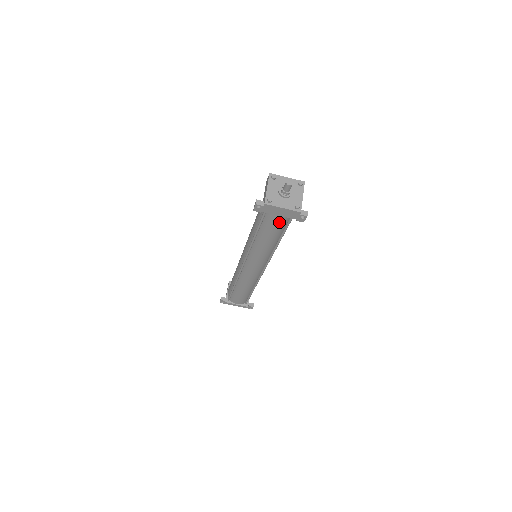
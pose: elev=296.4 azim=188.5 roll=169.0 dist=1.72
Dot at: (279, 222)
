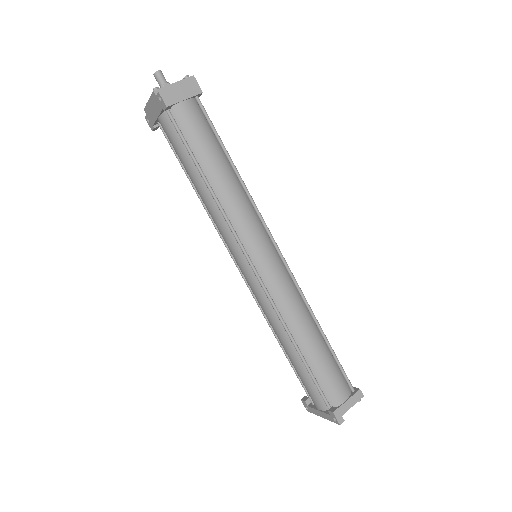
Dot at: (169, 132)
